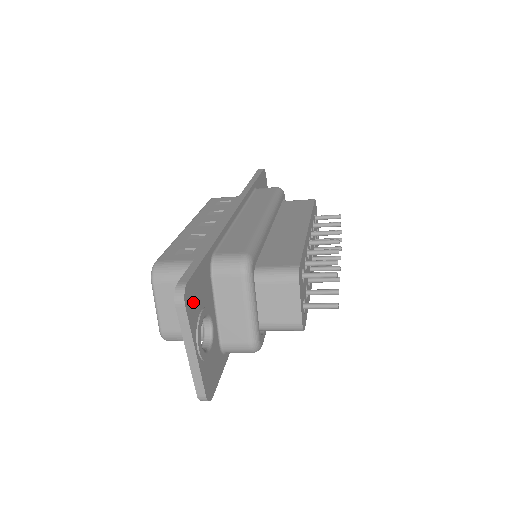
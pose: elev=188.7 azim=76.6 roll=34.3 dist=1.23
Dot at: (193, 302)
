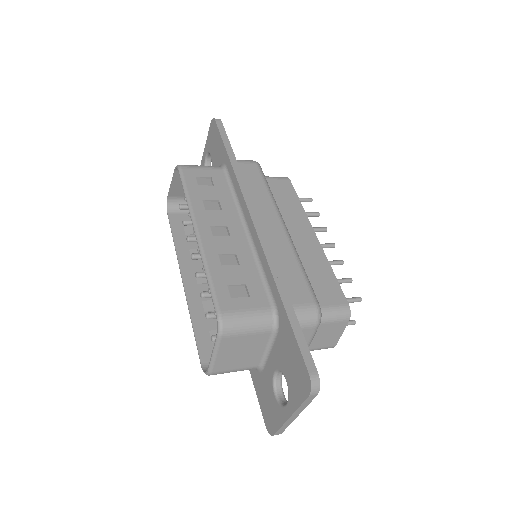
Dot at: occluded
